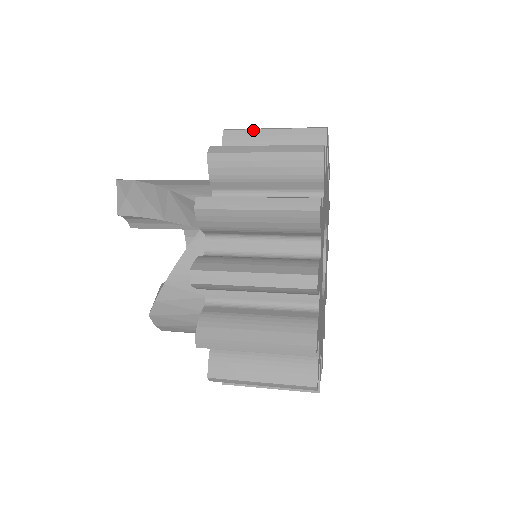
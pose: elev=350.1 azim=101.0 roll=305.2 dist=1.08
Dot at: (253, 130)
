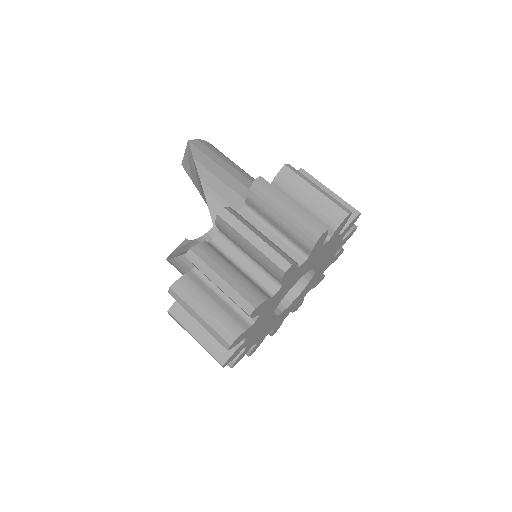
Dot at: (273, 196)
